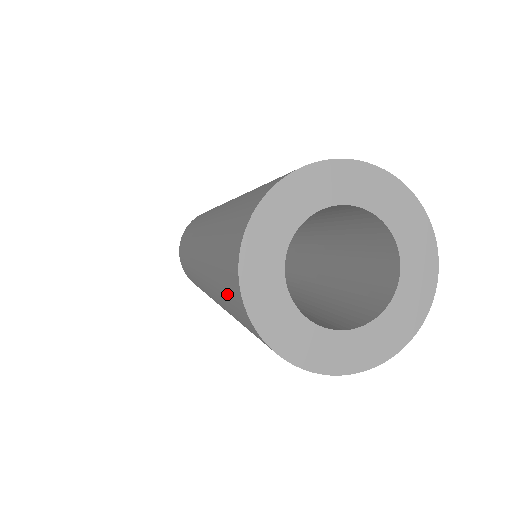
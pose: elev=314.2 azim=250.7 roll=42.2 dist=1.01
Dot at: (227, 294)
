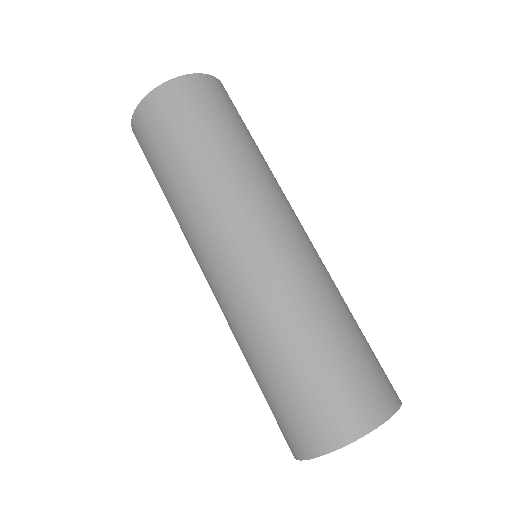
Dot at: occluded
